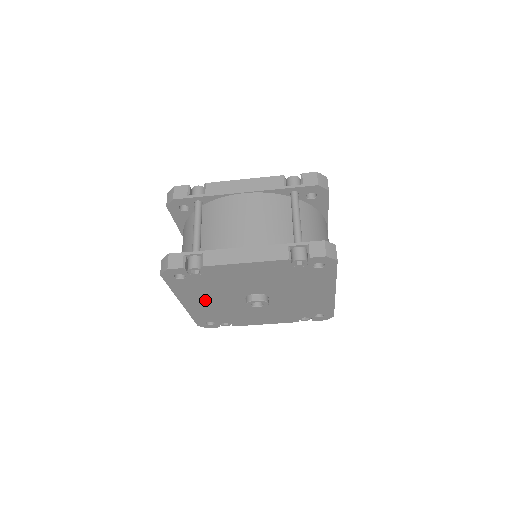
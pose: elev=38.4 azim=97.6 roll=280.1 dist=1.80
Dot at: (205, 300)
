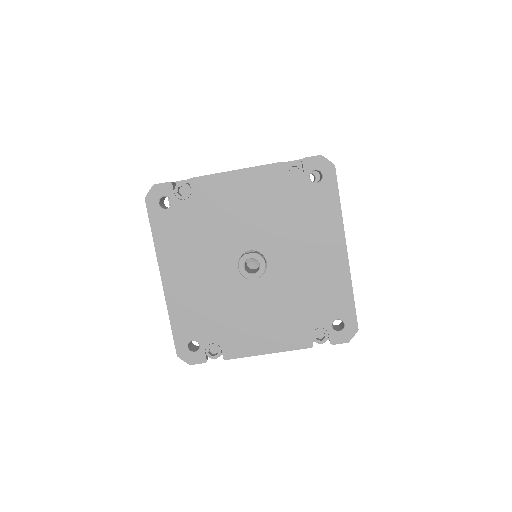
Dot at: (190, 269)
